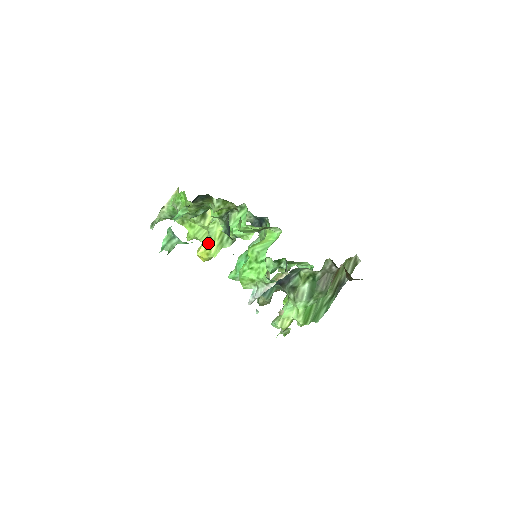
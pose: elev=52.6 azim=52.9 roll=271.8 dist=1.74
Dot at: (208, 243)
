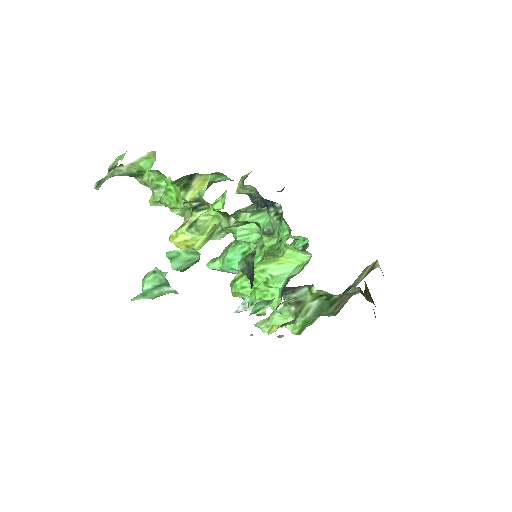
Dot at: (191, 234)
